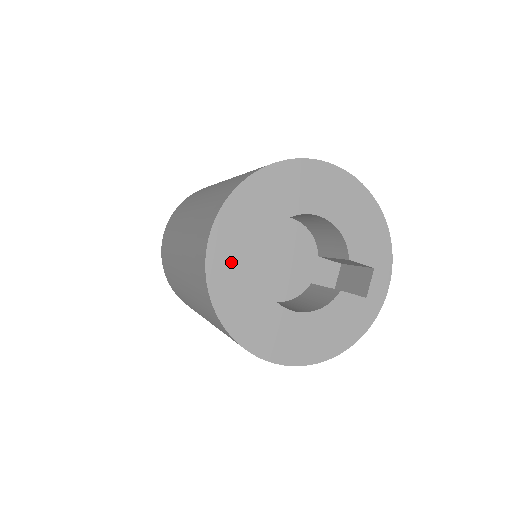
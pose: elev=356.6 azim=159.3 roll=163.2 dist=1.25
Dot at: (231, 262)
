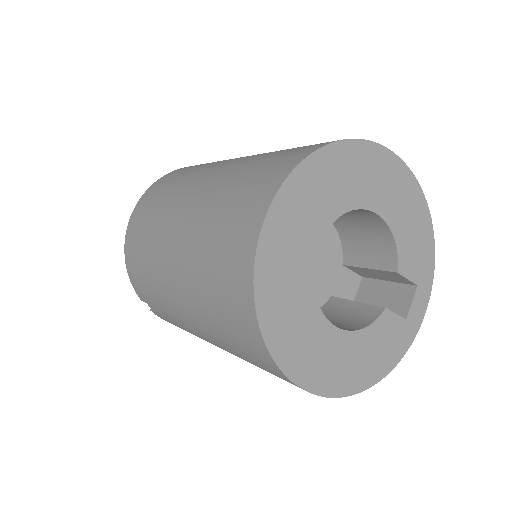
Dot at: (284, 256)
